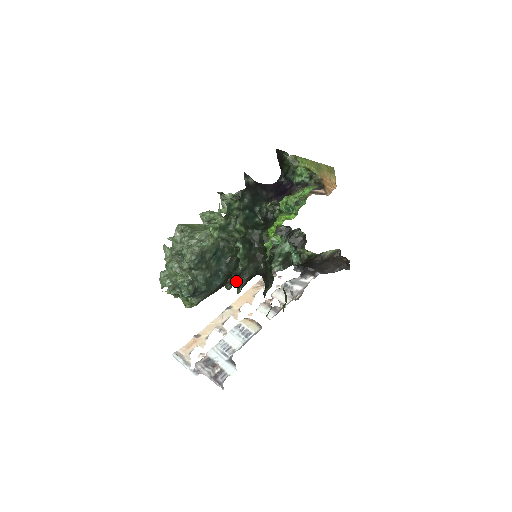
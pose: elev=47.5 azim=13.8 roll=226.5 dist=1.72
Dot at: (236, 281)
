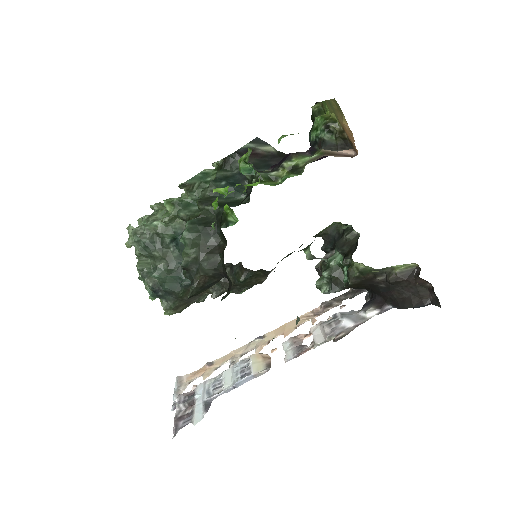
Dot at: (190, 280)
